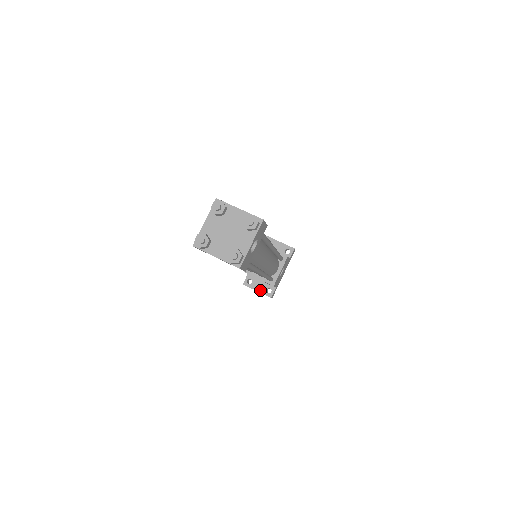
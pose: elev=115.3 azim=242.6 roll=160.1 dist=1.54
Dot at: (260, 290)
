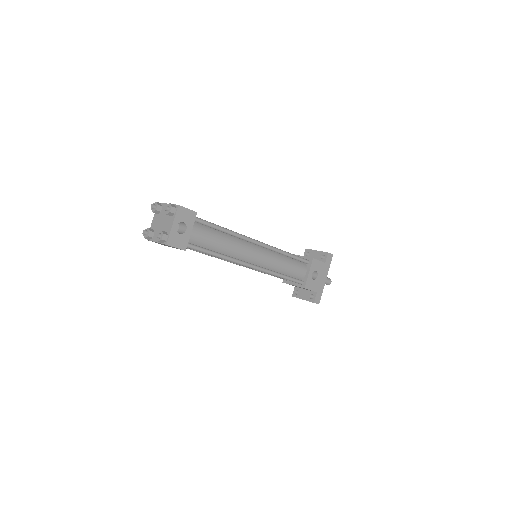
Dot at: (305, 298)
